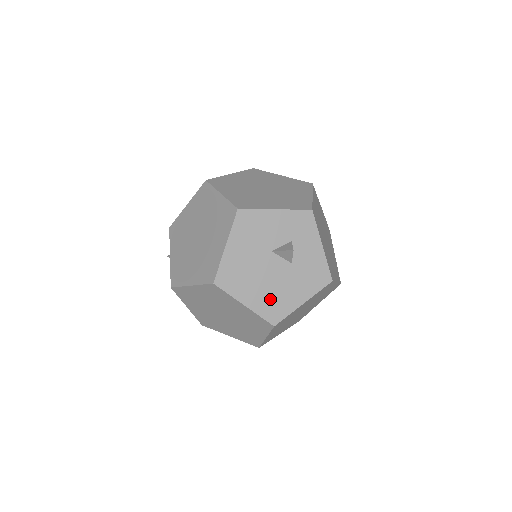
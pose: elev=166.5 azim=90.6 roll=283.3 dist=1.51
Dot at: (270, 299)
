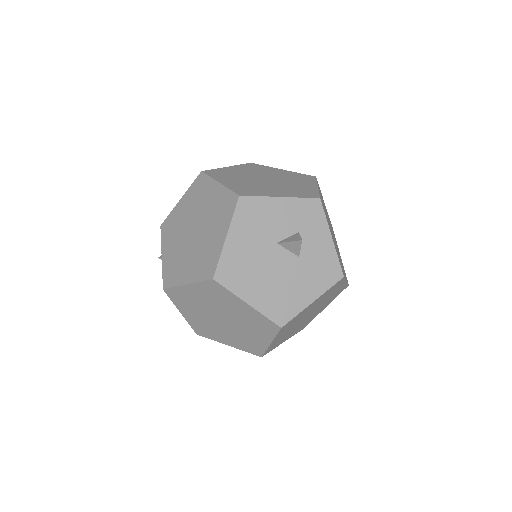
Dot at: (276, 297)
